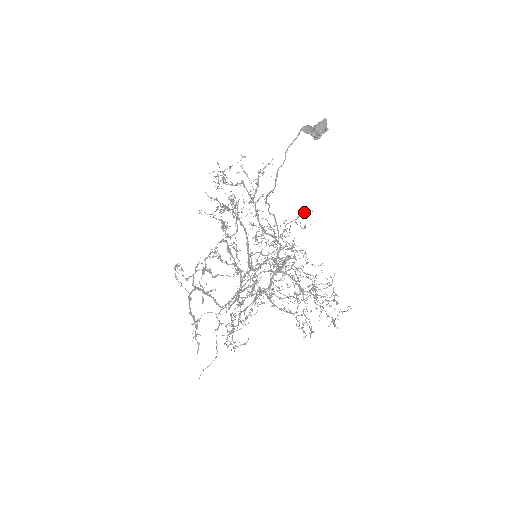
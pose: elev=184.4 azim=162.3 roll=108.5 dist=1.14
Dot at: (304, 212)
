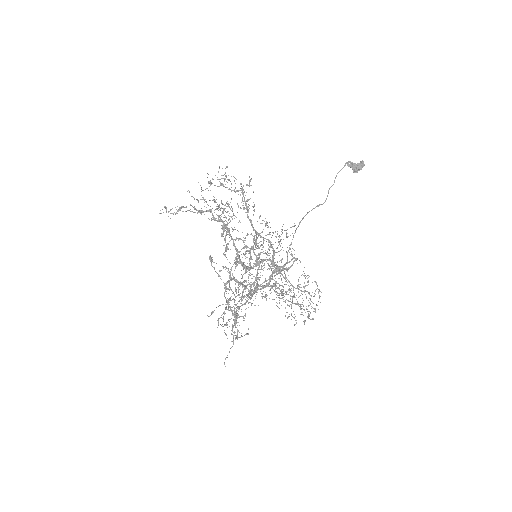
Dot at: occluded
